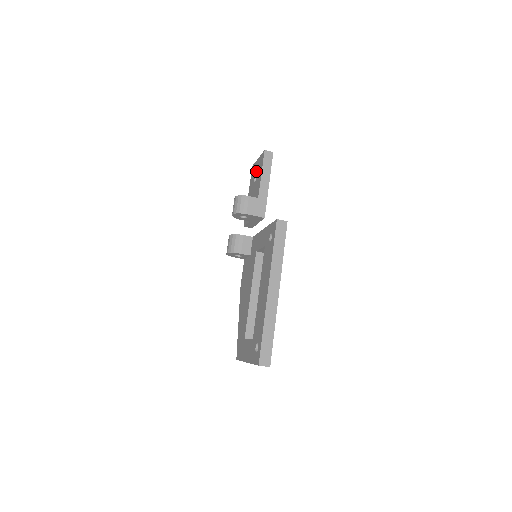
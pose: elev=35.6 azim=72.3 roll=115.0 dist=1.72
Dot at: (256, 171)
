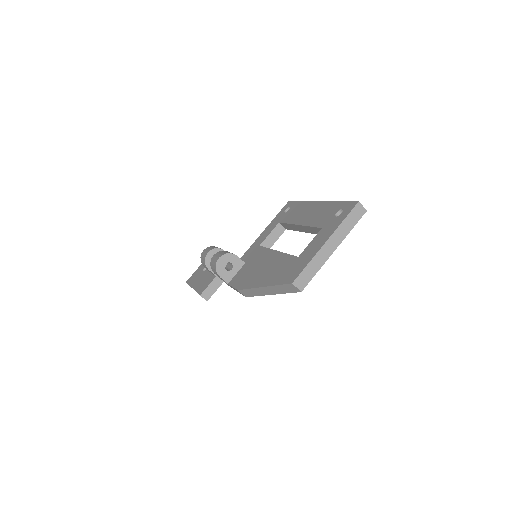
Dot at: (203, 267)
